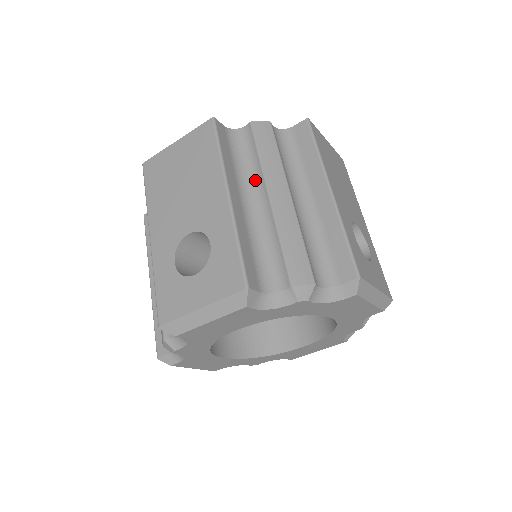
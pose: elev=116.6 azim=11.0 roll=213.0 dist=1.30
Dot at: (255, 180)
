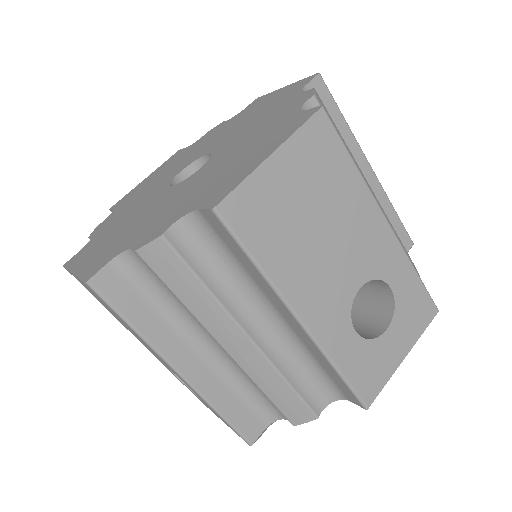
Dot at: (196, 322)
